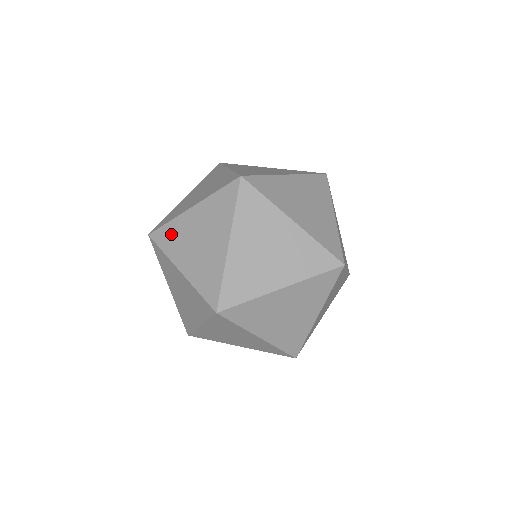
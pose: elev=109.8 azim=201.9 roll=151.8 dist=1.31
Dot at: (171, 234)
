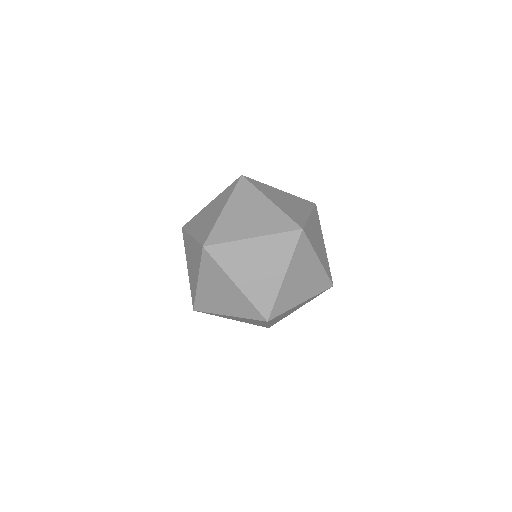
Dot at: (223, 230)
